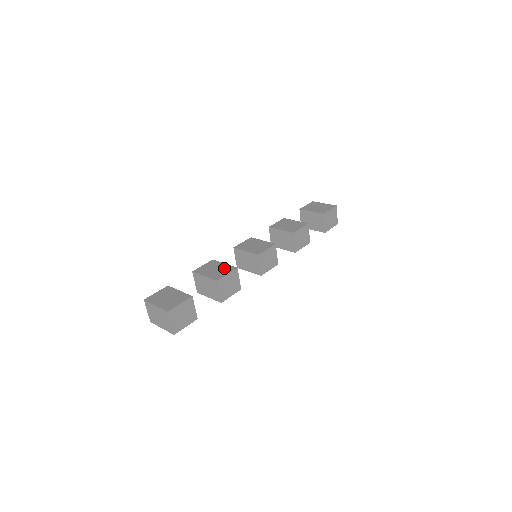
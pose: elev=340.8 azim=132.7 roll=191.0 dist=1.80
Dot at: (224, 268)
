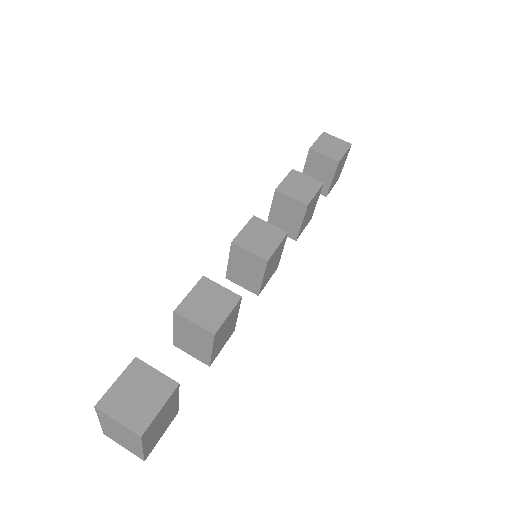
Dot at: occluded
